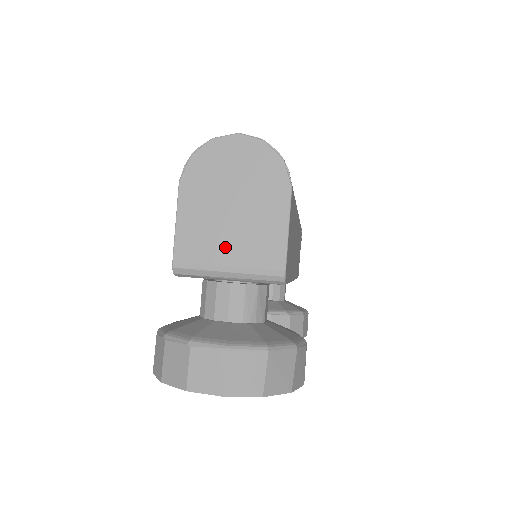
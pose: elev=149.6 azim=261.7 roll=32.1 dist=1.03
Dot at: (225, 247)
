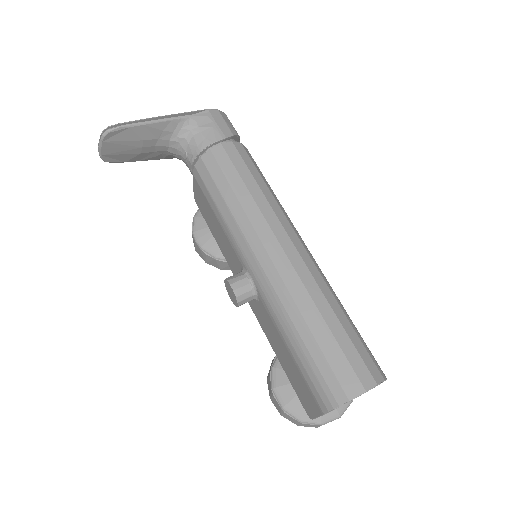
Dot at: occluded
